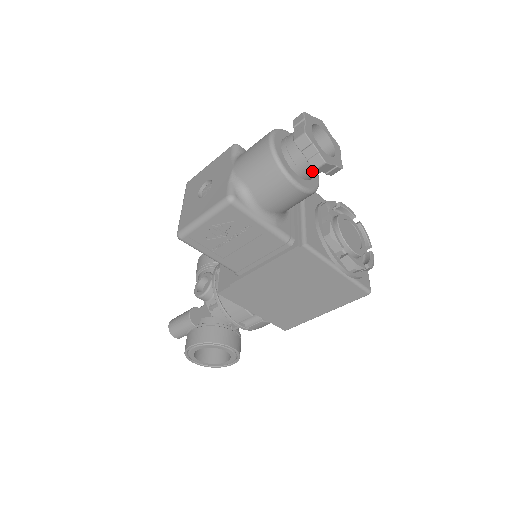
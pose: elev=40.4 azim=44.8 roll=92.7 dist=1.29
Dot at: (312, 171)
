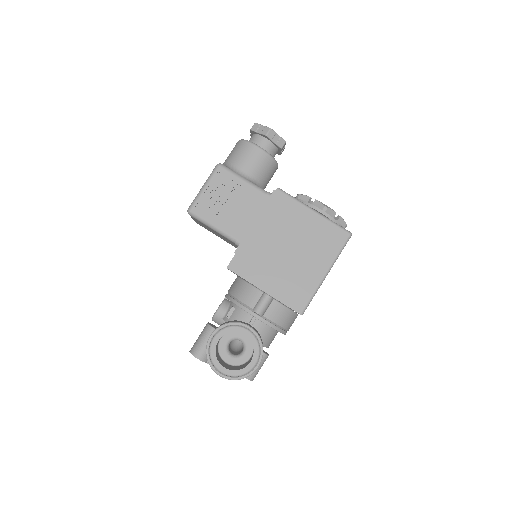
Dot at: (267, 144)
